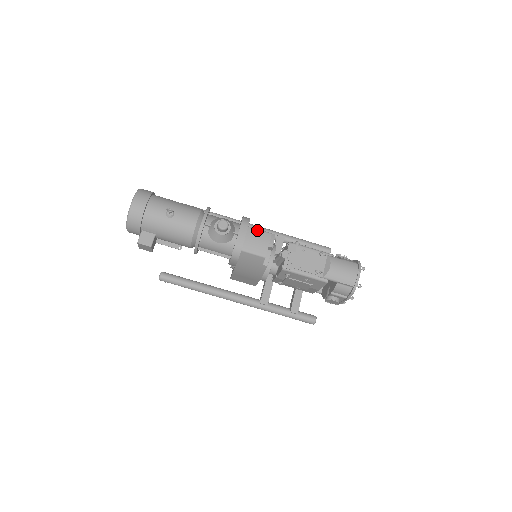
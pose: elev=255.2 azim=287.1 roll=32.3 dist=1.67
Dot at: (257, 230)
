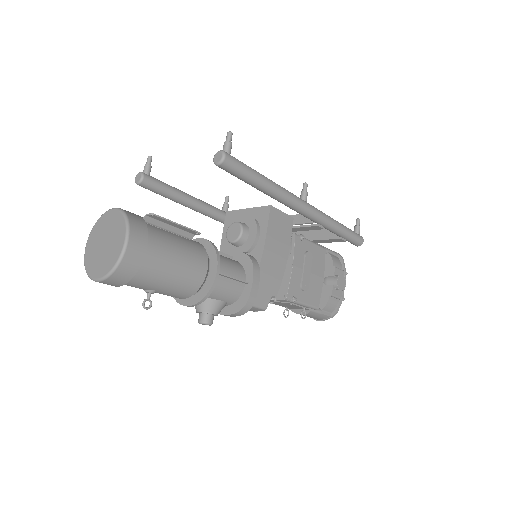
Dot at: (252, 307)
